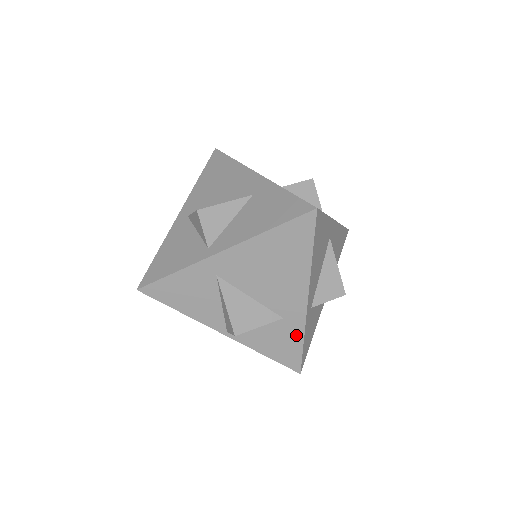
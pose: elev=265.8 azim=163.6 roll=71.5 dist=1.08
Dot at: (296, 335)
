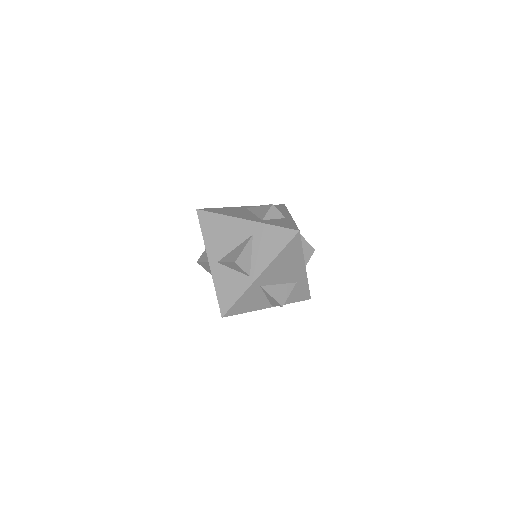
Dot at: (304, 285)
